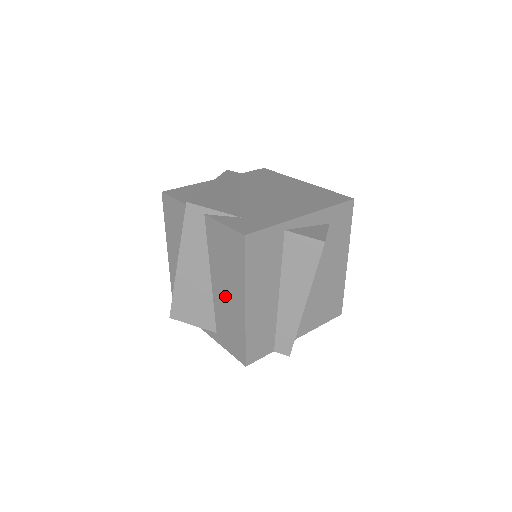
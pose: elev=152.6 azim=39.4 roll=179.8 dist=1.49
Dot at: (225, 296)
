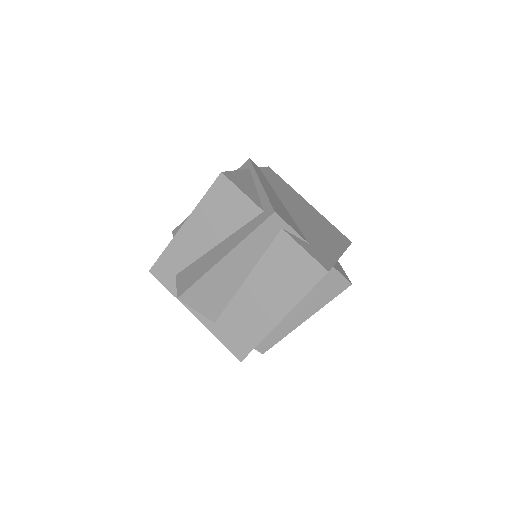
Dot at: (257, 301)
